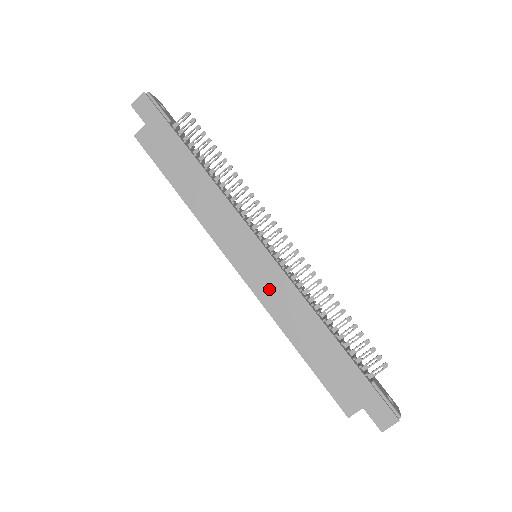
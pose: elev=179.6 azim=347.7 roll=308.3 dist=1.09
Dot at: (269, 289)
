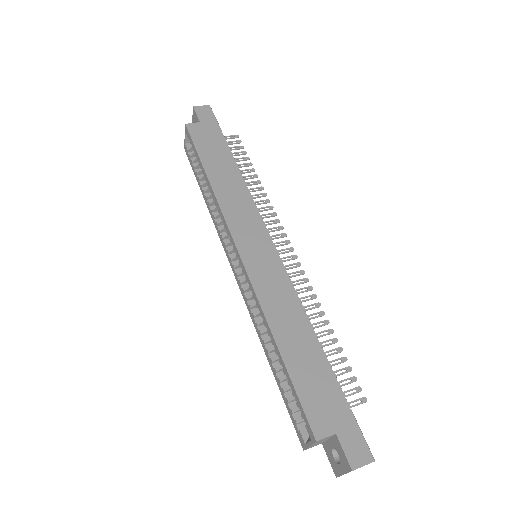
Dot at: (266, 279)
